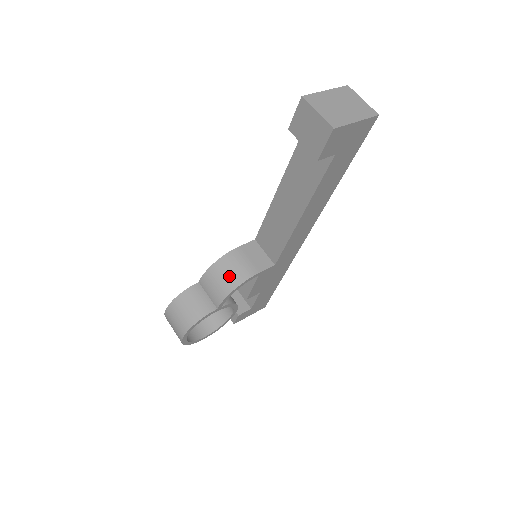
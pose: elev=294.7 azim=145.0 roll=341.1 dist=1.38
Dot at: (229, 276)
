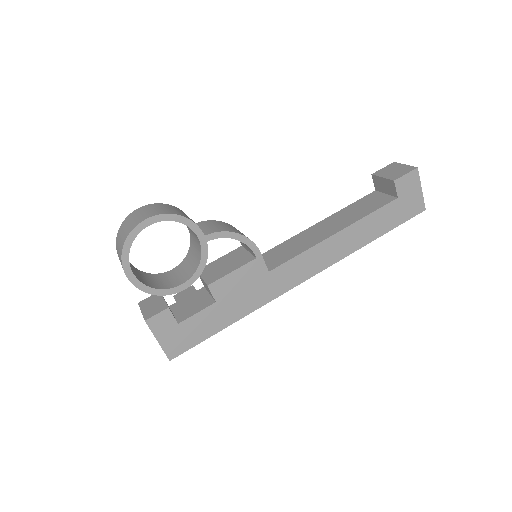
Dot at: (237, 230)
